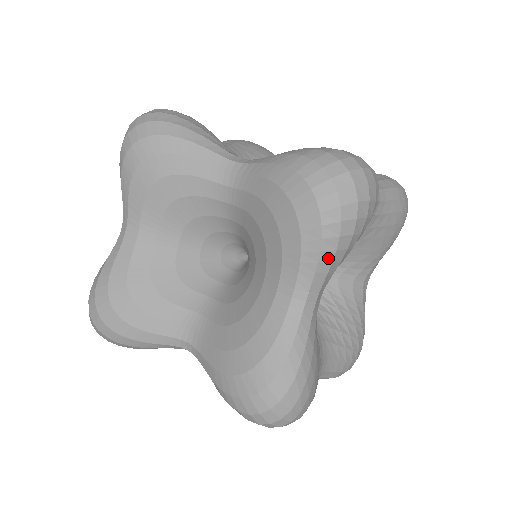
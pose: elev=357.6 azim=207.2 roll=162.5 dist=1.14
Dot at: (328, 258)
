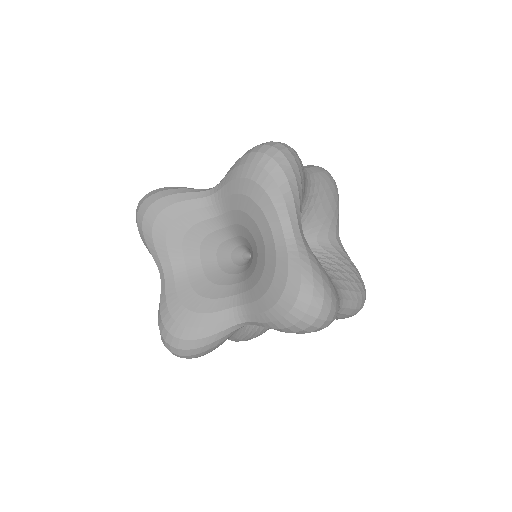
Dot at: (290, 198)
